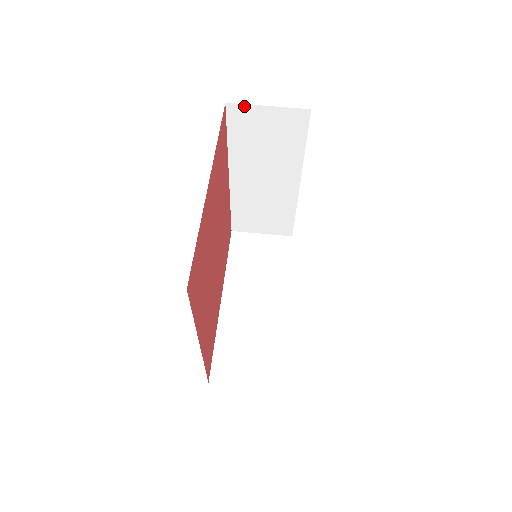
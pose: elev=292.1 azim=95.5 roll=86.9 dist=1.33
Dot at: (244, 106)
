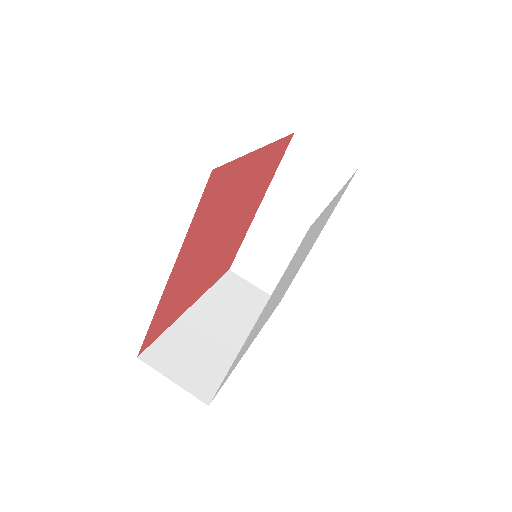
Dot at: occluded
